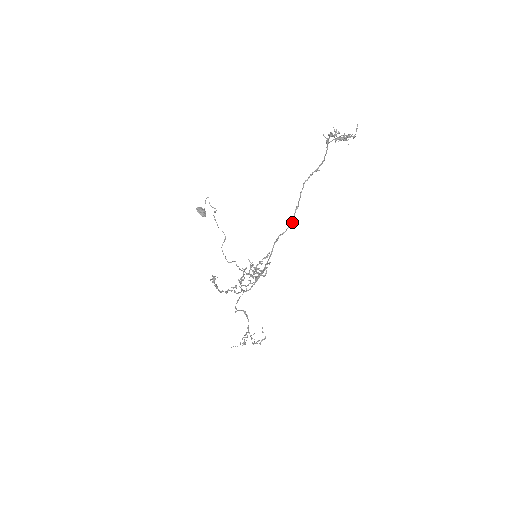
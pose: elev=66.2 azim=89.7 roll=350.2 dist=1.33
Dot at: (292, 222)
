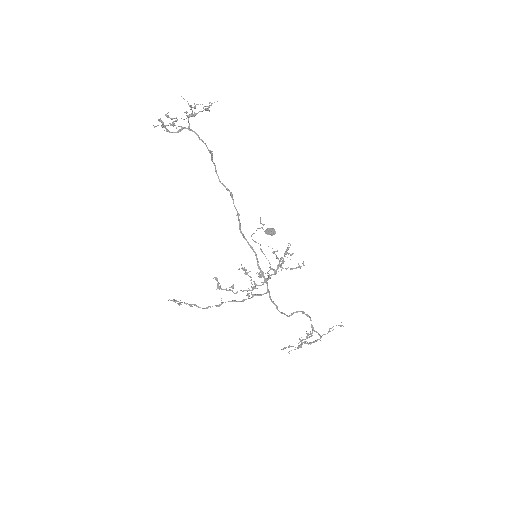
Dot at: occluded
